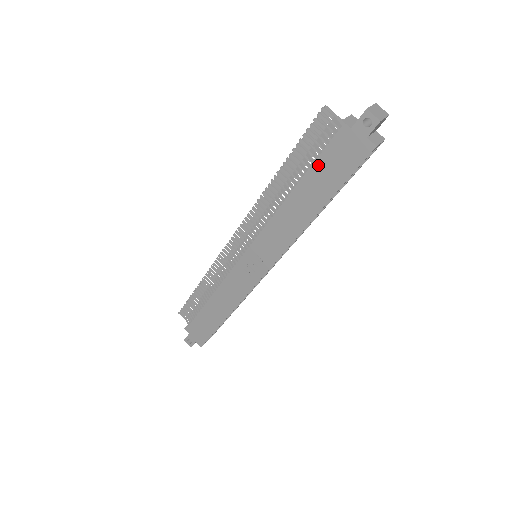
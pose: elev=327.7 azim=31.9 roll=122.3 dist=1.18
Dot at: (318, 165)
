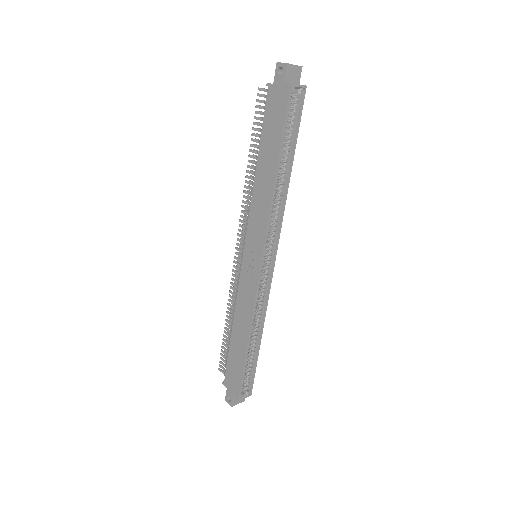
Dot at: (264, 129)
